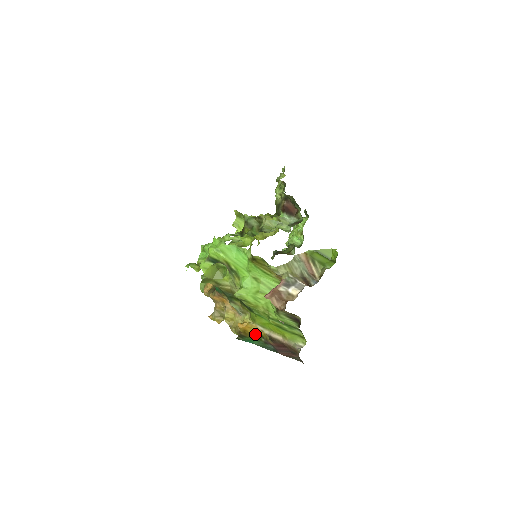
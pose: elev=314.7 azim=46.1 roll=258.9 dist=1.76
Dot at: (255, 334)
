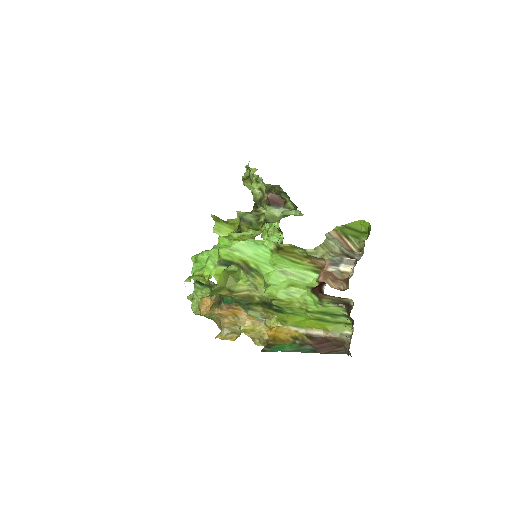
Dot at: (287, 338)
